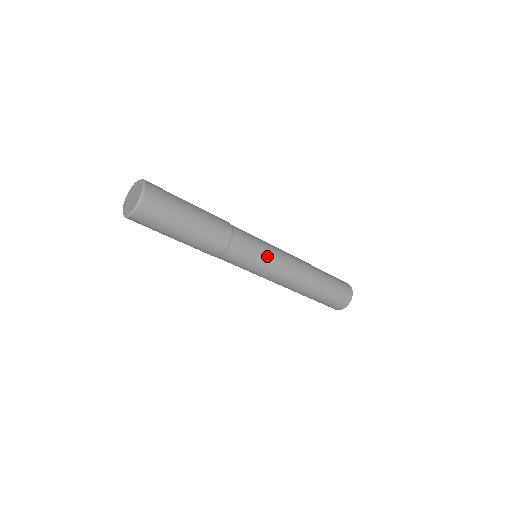
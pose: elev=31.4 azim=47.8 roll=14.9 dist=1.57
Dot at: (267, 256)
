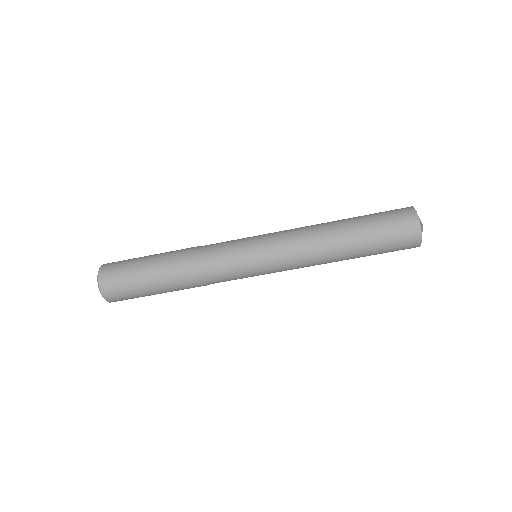
Dot at: (254, 252)
